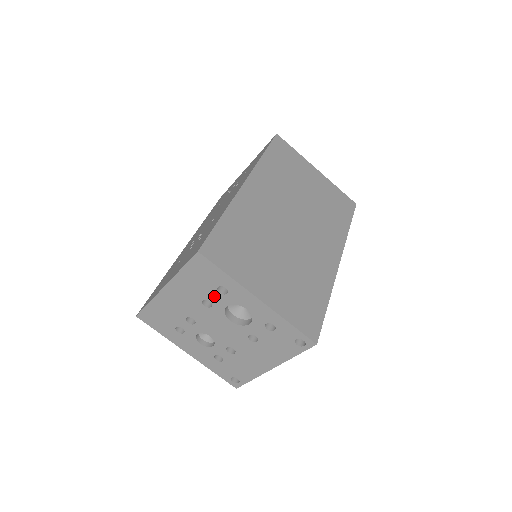
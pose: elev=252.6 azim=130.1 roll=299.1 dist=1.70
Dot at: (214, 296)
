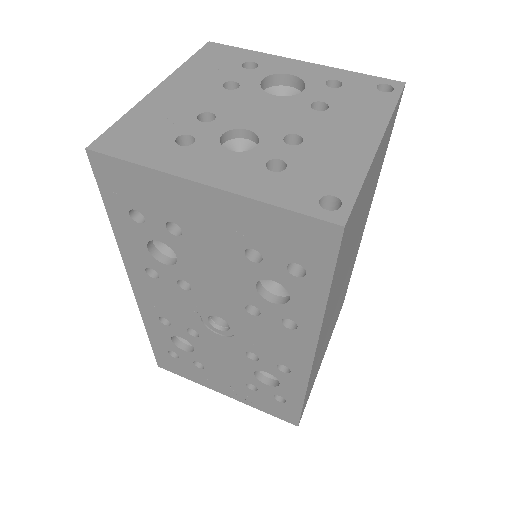
Dot at: (240, 75)
